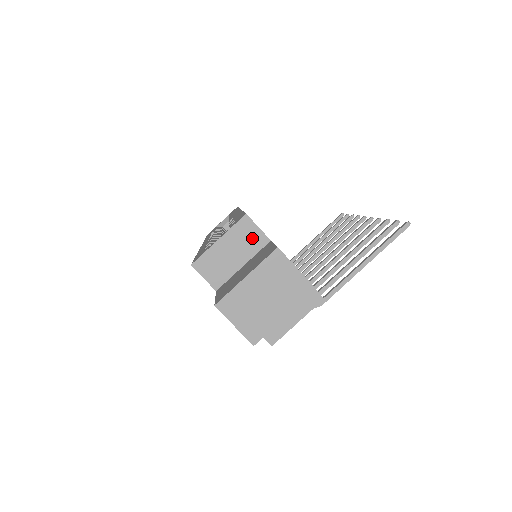
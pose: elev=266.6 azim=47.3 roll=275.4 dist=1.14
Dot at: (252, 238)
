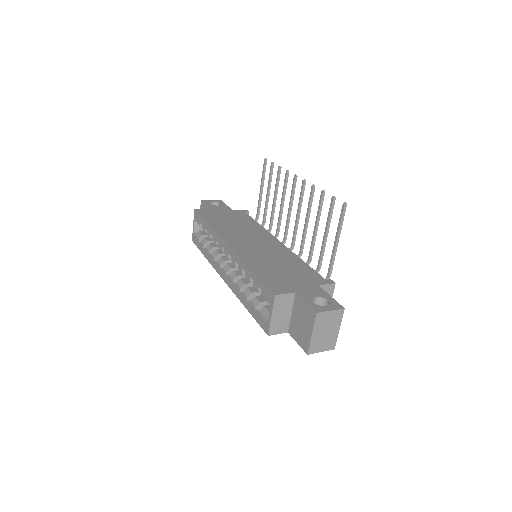
Dot at: (286, 300)
